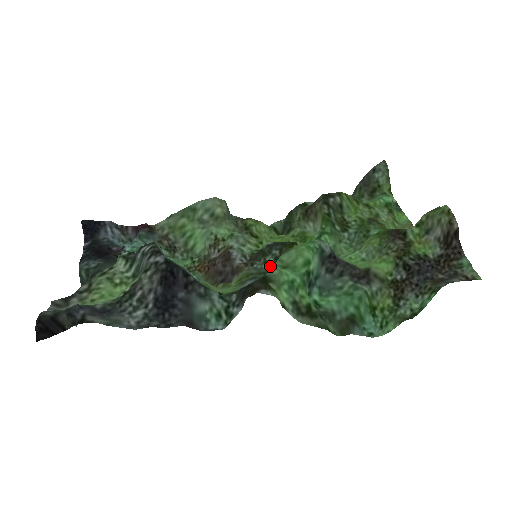
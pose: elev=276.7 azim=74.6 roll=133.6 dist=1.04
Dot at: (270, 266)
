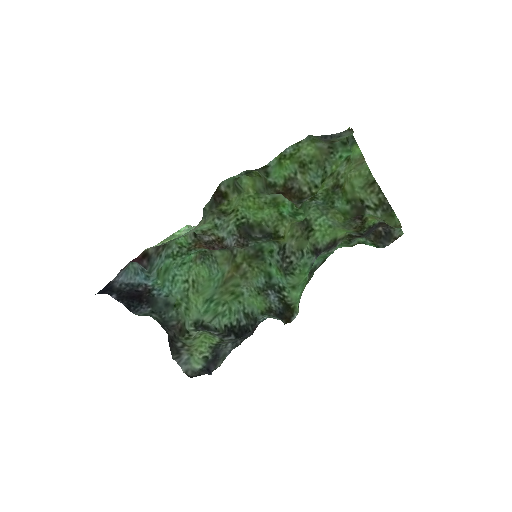
Dot at: (262, 243)
